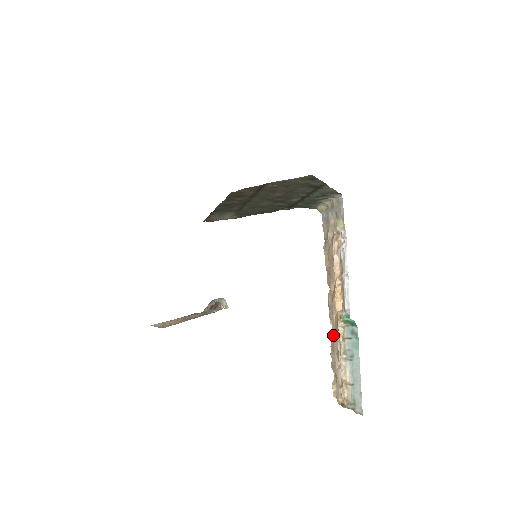
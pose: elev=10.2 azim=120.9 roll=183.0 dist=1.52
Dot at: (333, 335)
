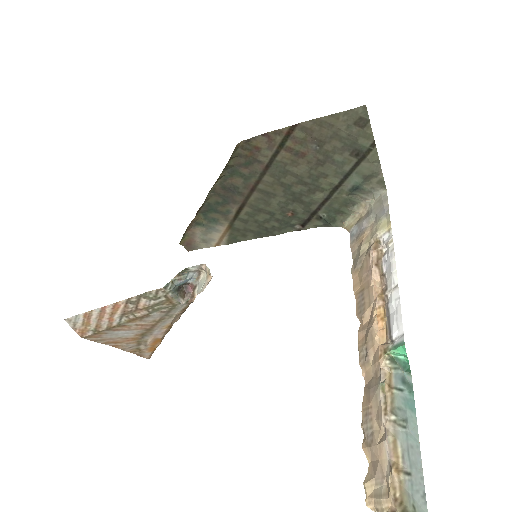
Dot at: (368, 389)
